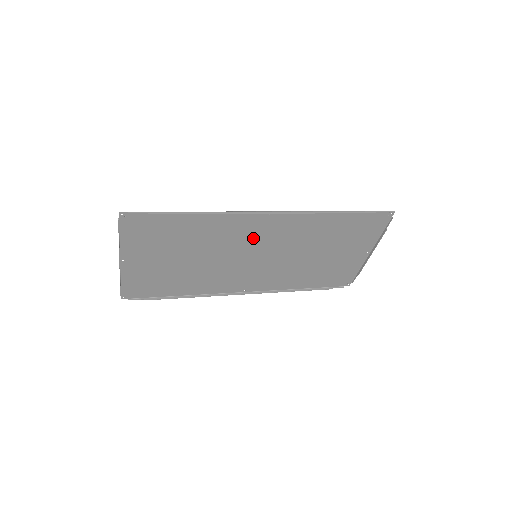
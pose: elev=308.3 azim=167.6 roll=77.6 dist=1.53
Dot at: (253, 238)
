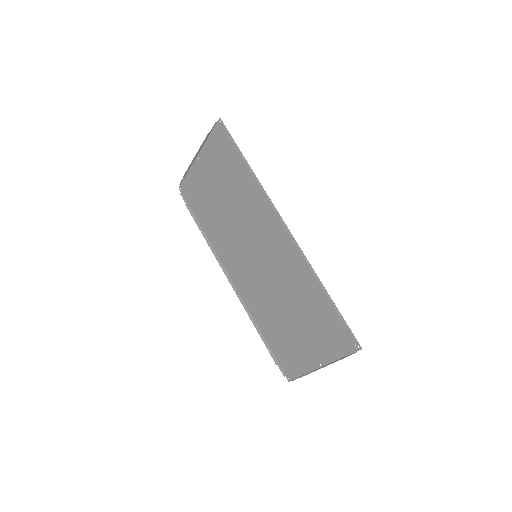
Dot at: (264, 237)
